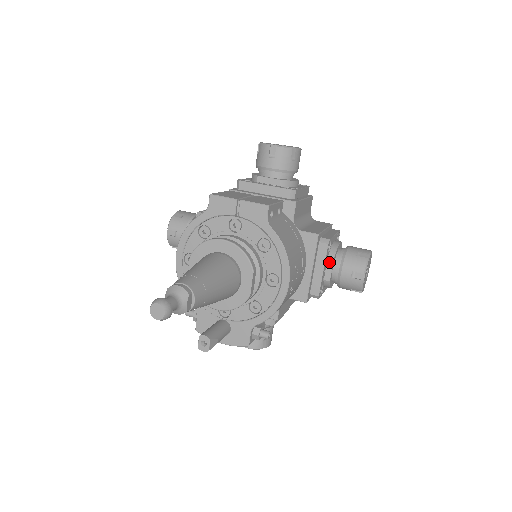
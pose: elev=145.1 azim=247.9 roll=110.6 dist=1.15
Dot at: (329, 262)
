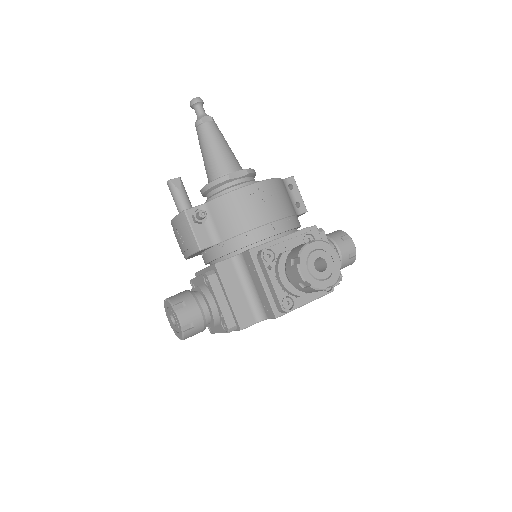
Dot at: occluded
